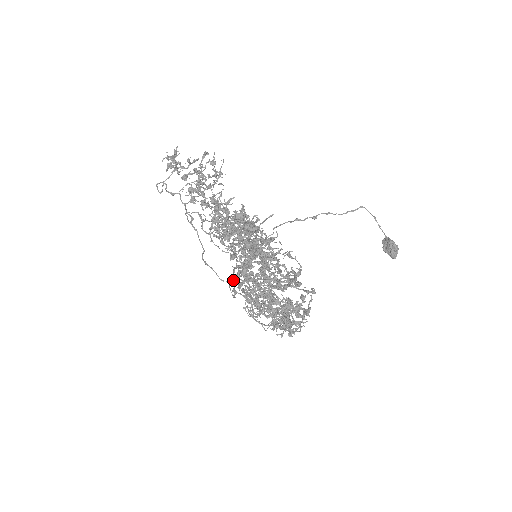
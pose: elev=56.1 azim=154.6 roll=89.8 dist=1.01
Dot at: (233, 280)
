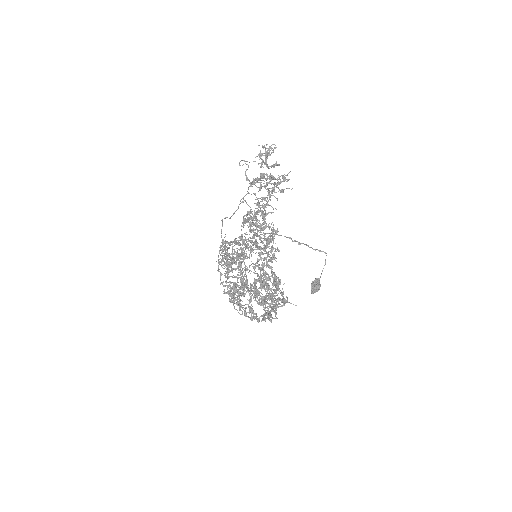
Dot at: (232, 257)
